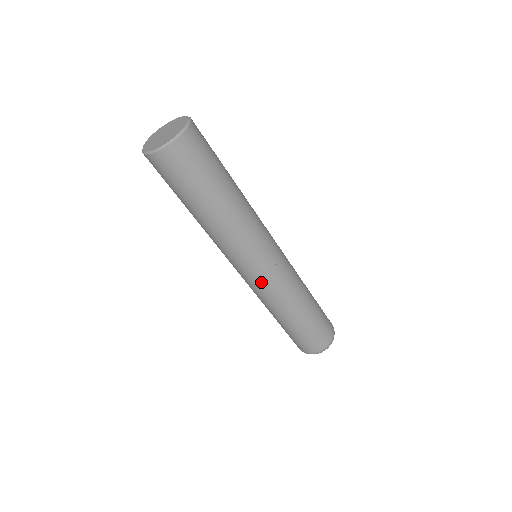
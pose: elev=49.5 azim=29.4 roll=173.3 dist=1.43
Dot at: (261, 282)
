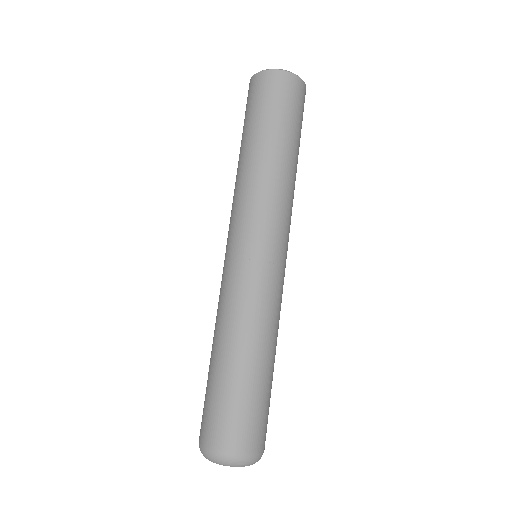
Dot at: (238, 267)
